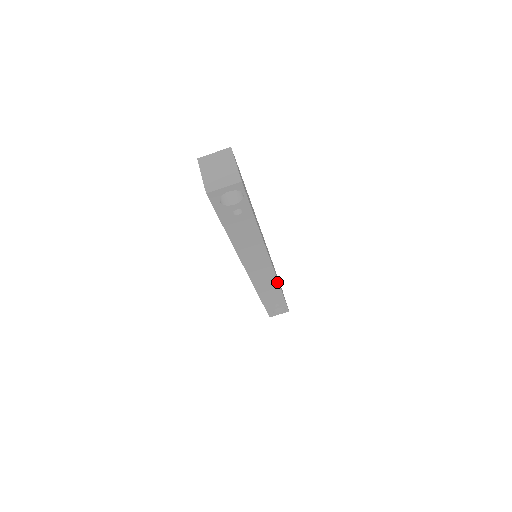
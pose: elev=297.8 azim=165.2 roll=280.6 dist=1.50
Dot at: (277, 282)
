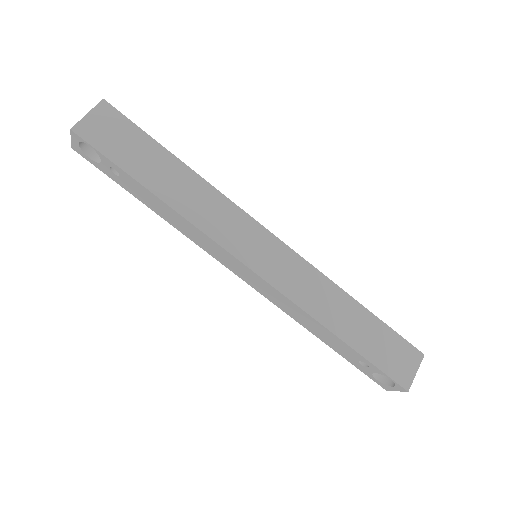
Dot at: (299, 307)
